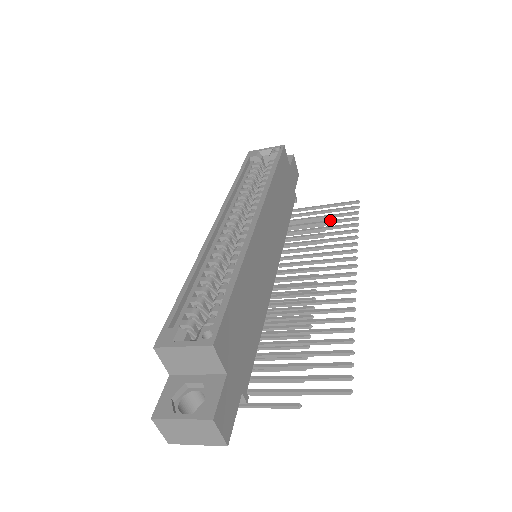
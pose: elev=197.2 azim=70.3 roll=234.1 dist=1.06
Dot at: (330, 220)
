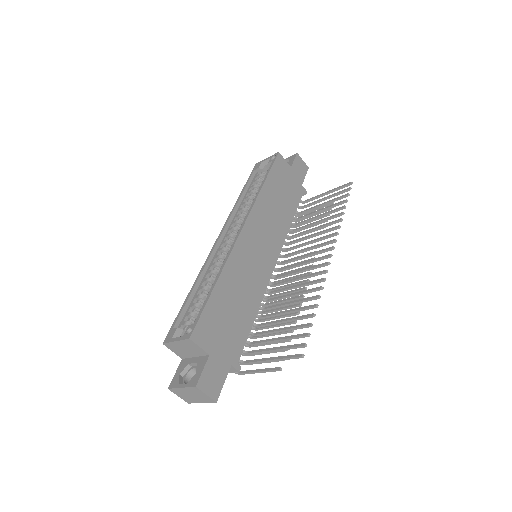
Dot at: (326, 207)
